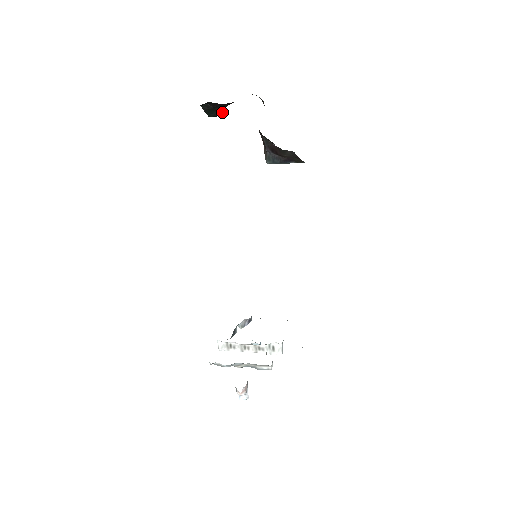
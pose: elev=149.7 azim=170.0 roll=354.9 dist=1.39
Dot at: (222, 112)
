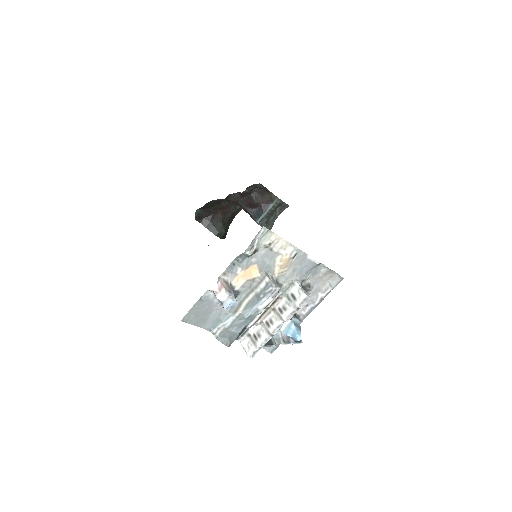
Dot at: (225, 230)
